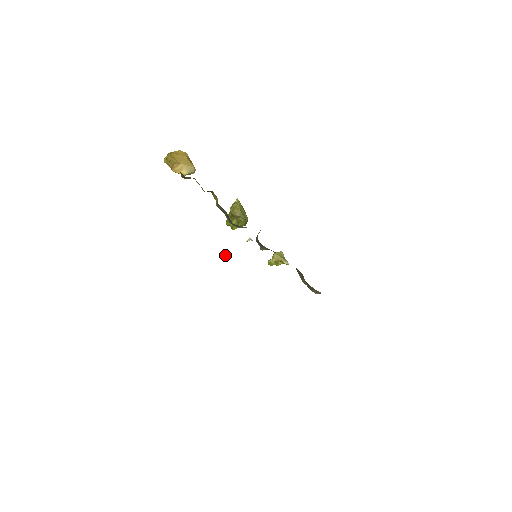
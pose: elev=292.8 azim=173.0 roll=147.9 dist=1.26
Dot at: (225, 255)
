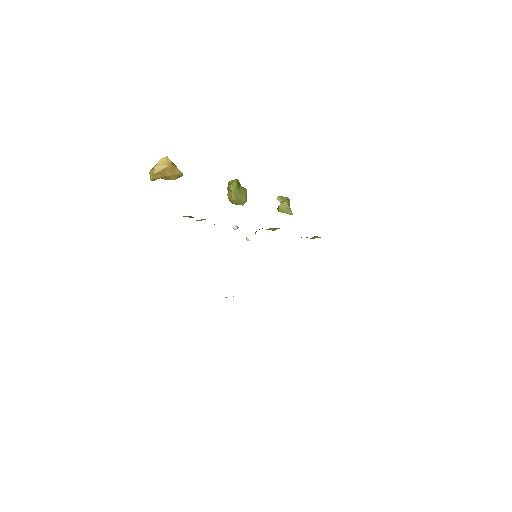
Dot at: (233, 228)
